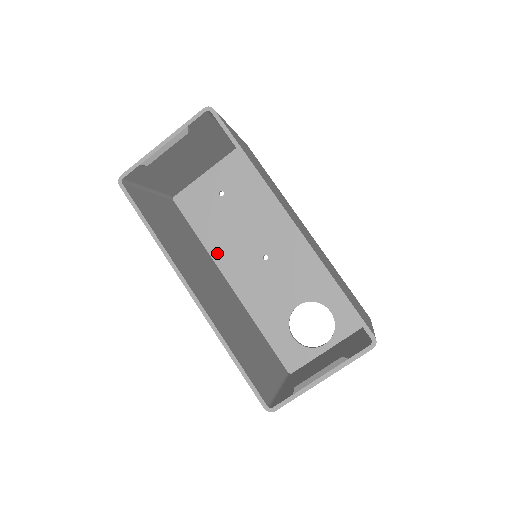
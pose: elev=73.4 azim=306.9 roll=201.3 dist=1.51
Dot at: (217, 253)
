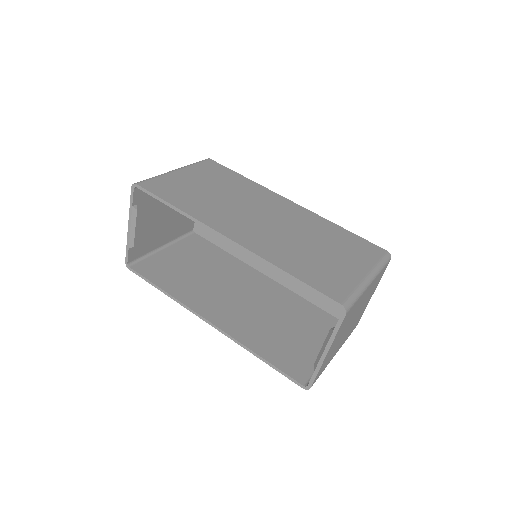
Dot at: (245, 256)
